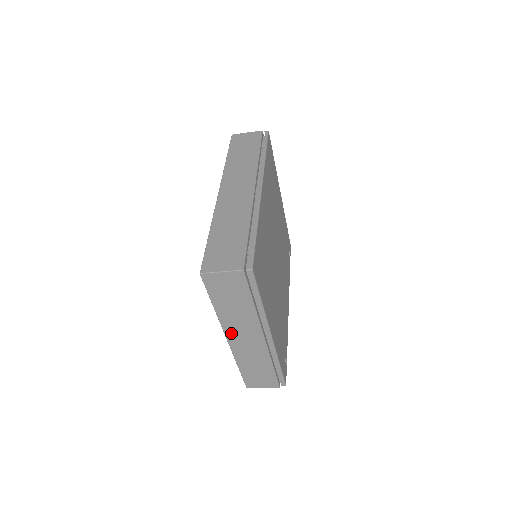
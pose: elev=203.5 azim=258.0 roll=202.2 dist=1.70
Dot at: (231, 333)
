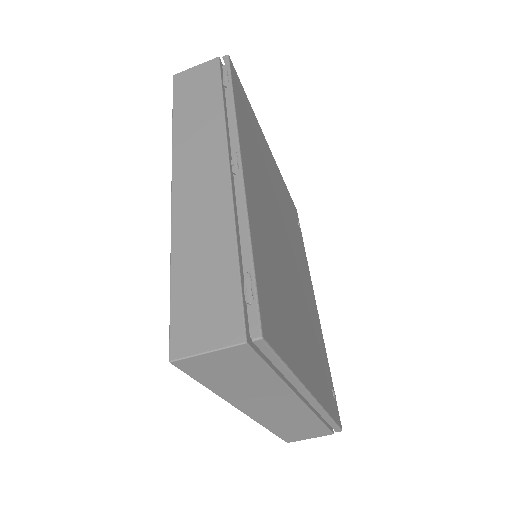
Dot at: (249, 407)
